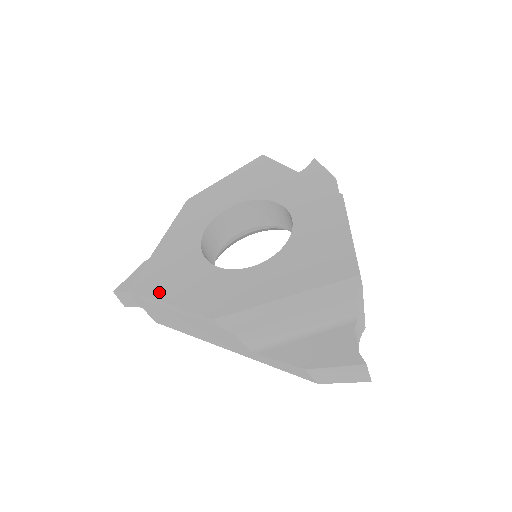
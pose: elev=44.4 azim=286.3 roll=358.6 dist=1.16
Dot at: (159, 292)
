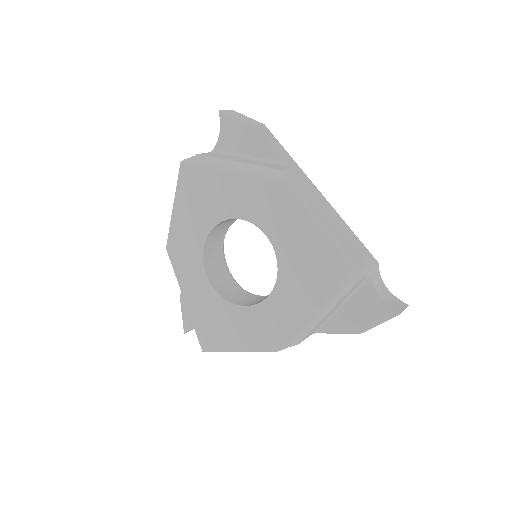
Dot at: (223, 345)
